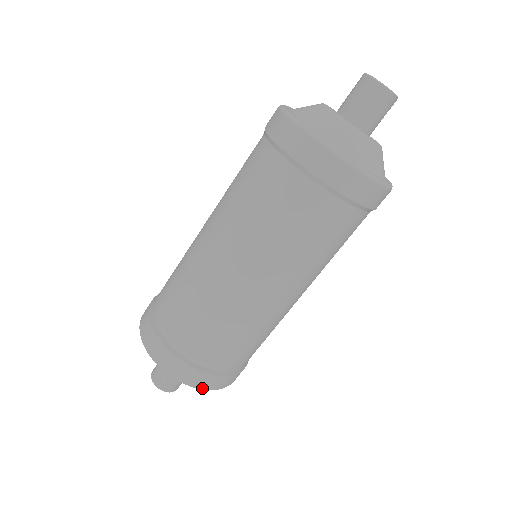
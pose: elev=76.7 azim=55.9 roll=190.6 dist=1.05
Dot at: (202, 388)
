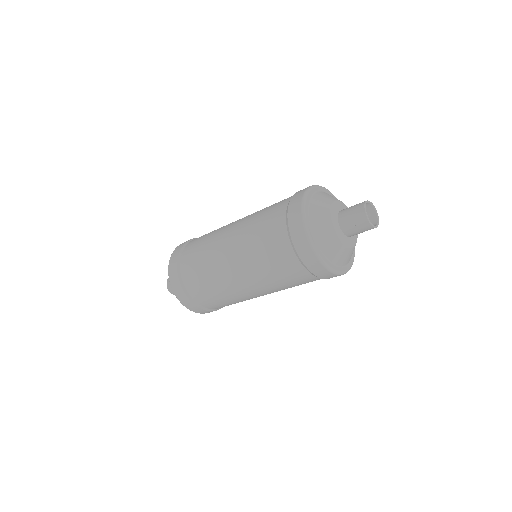
Dot at: (190, 310)
